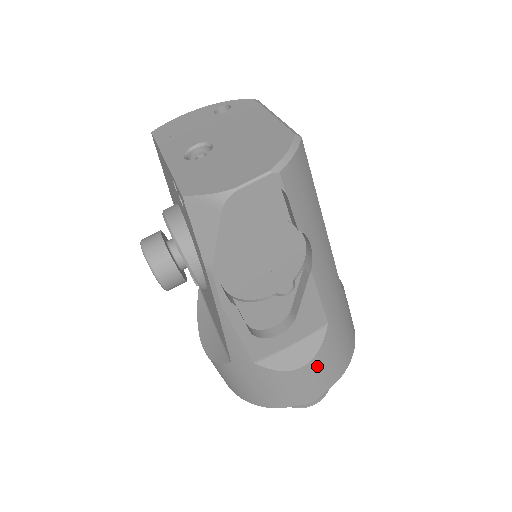
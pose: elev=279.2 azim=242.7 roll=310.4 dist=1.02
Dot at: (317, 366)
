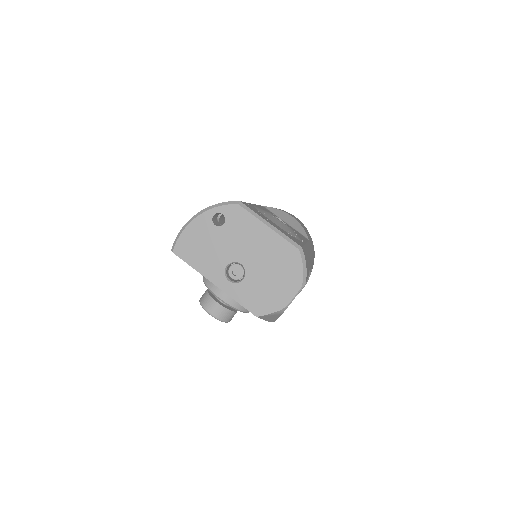
Dot at: occluded
